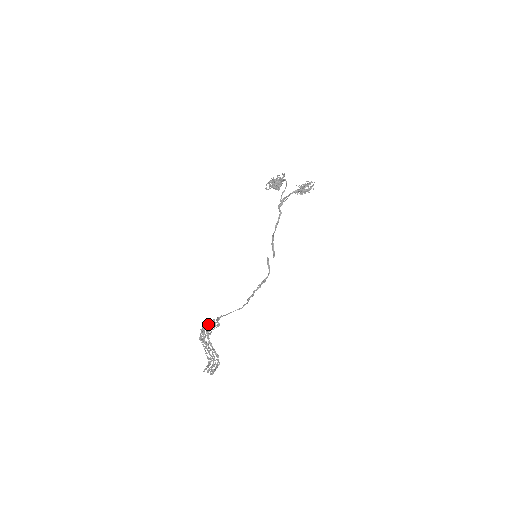
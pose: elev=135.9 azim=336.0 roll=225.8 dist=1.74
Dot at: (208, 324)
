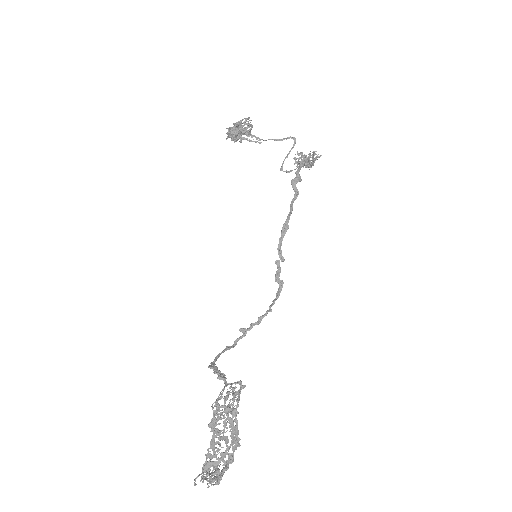
Dot at: (238, 393)
